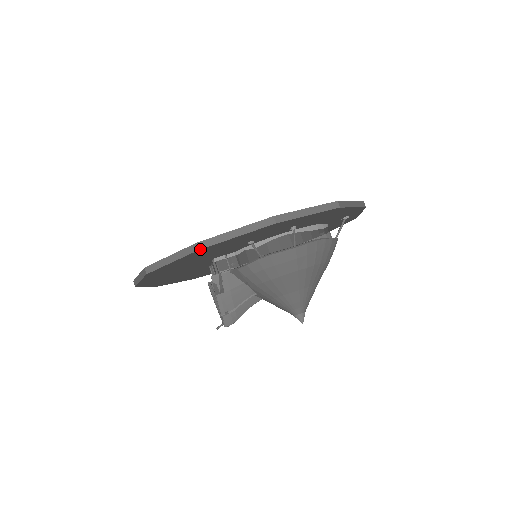
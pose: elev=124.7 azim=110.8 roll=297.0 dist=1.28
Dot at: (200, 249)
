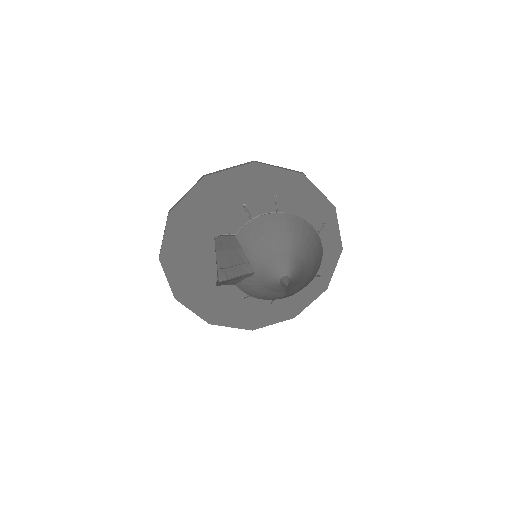
Dot at: (205, 176)
